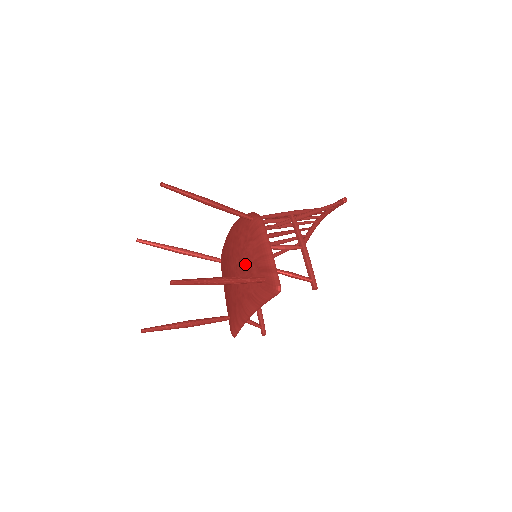
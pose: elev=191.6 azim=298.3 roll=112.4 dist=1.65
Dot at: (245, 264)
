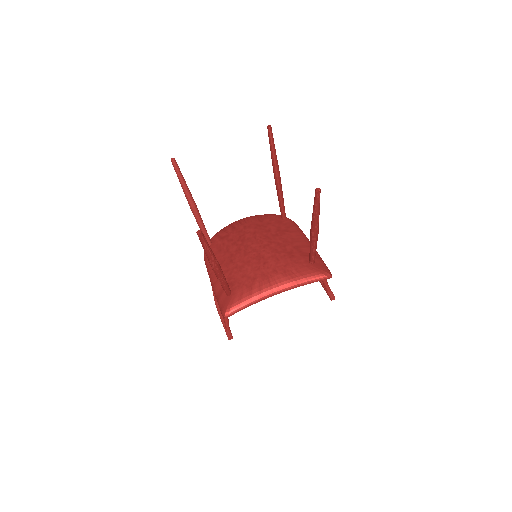
Dot at: (281, 246)
